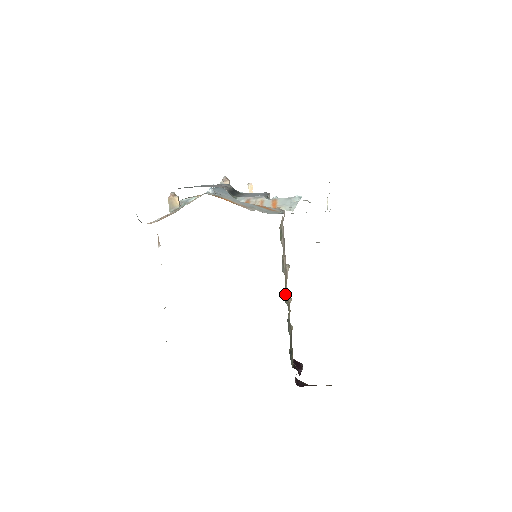
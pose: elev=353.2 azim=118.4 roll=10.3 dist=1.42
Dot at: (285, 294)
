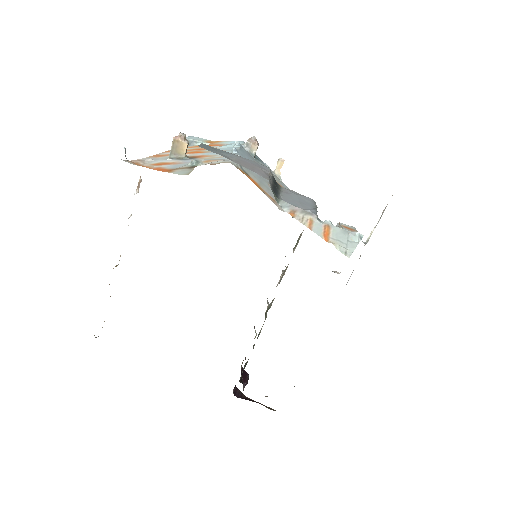
Dot at: (269, 307)
